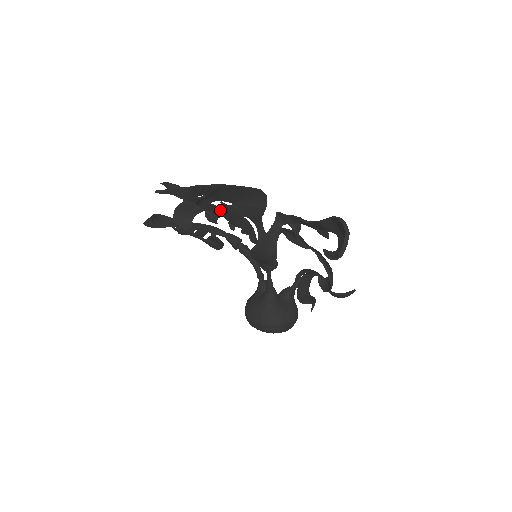
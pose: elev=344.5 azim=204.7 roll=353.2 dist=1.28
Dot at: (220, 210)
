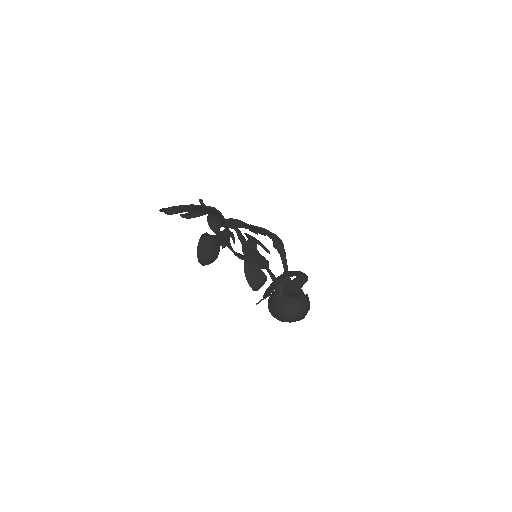
Dot at: occluded
